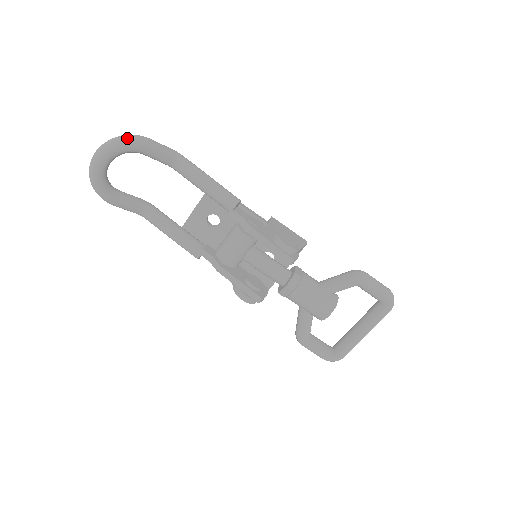
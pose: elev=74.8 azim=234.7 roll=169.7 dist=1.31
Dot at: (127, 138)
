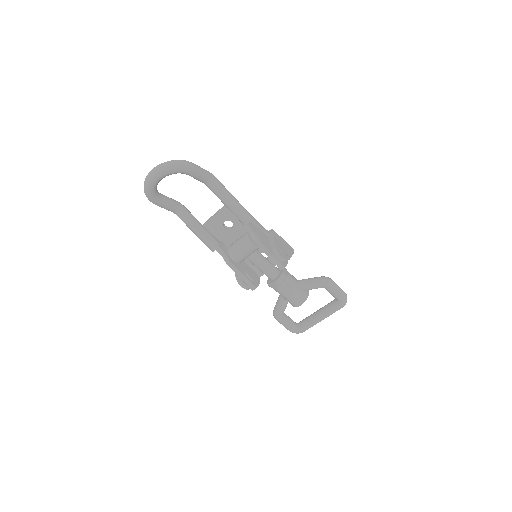
Dot at: (179, 164)
